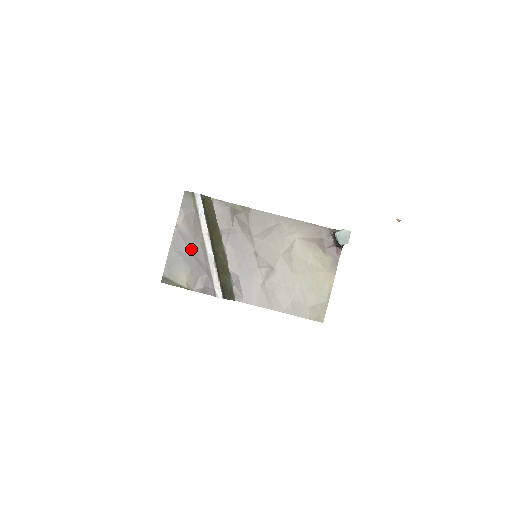
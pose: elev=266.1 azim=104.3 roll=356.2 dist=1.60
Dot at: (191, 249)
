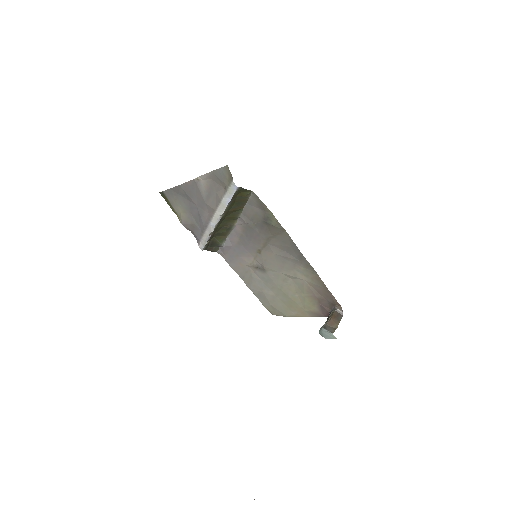
Dot at: (199, 204)
